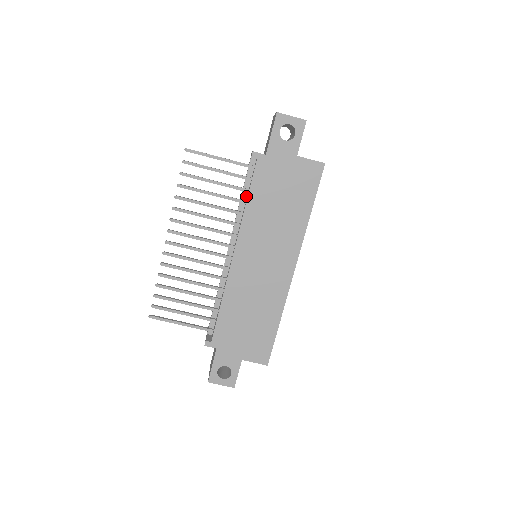
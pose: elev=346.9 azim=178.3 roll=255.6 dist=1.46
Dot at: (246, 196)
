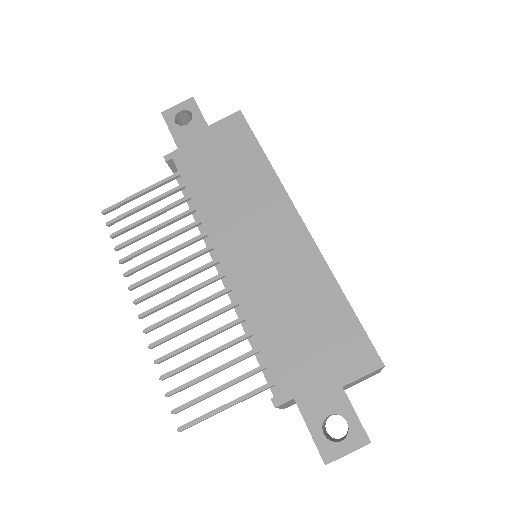
Dot at: occluded
